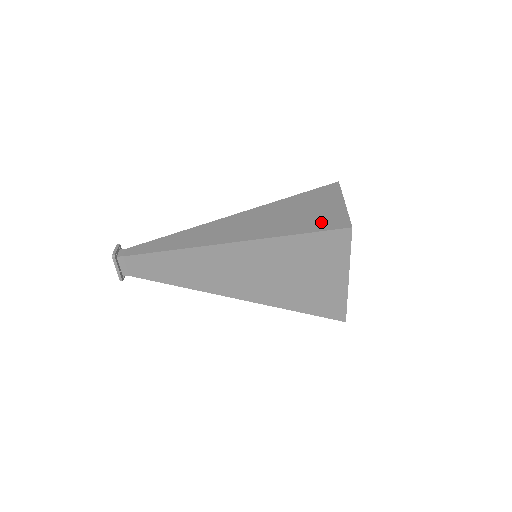
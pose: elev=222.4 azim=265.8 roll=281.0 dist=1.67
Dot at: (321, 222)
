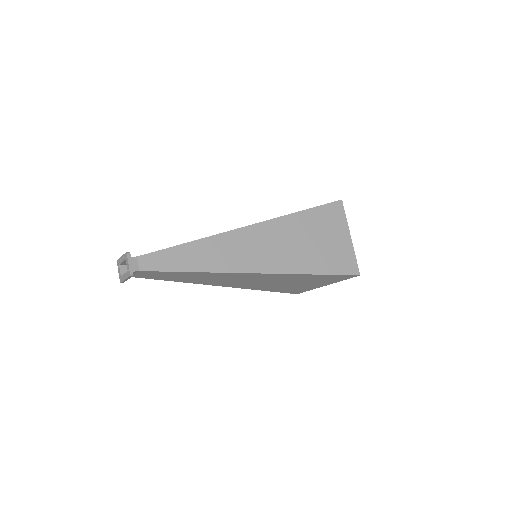
Dot at: (336, 262)
